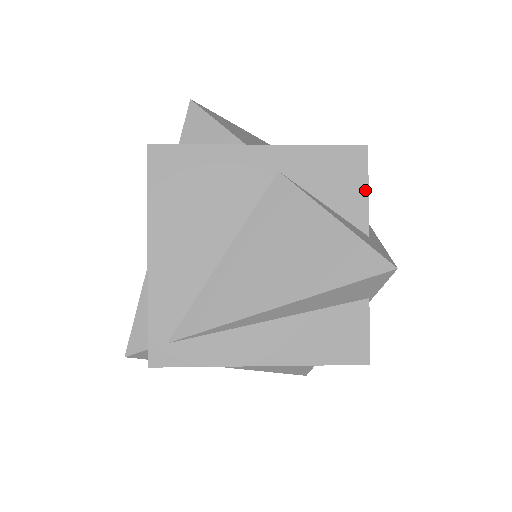
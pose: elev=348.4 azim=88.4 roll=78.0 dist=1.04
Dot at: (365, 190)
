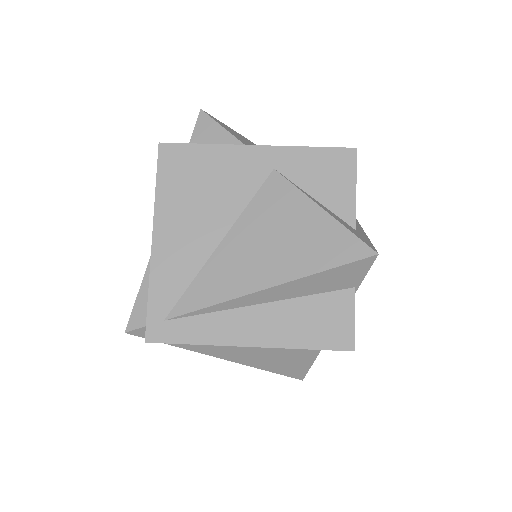
Dot at: (353, 188)
